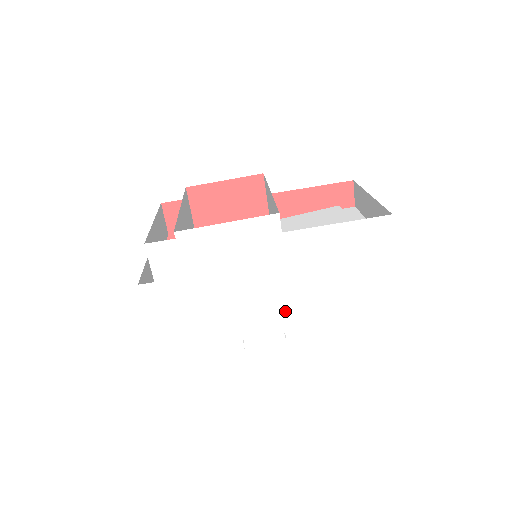
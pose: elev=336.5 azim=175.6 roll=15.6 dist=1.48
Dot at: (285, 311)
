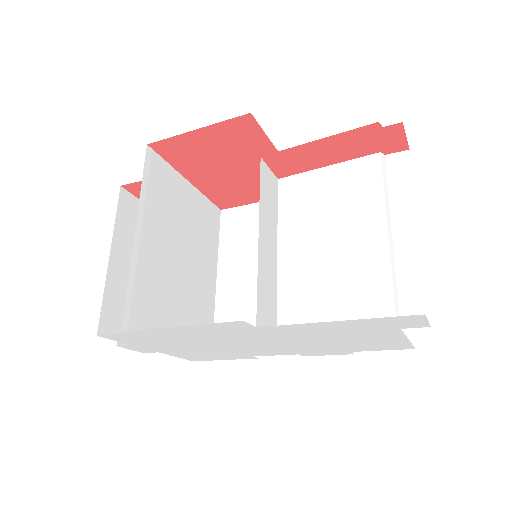
Dot at: (292, 349)
